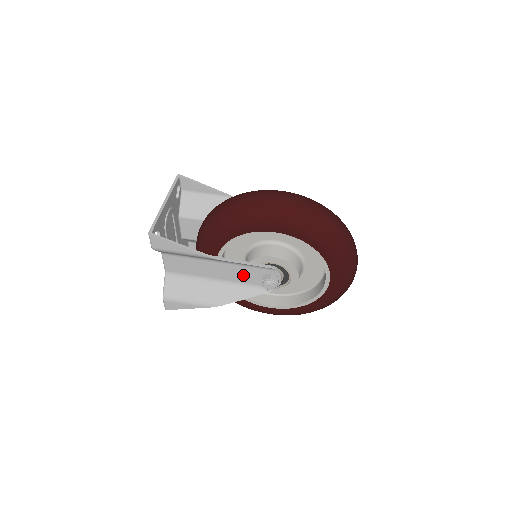
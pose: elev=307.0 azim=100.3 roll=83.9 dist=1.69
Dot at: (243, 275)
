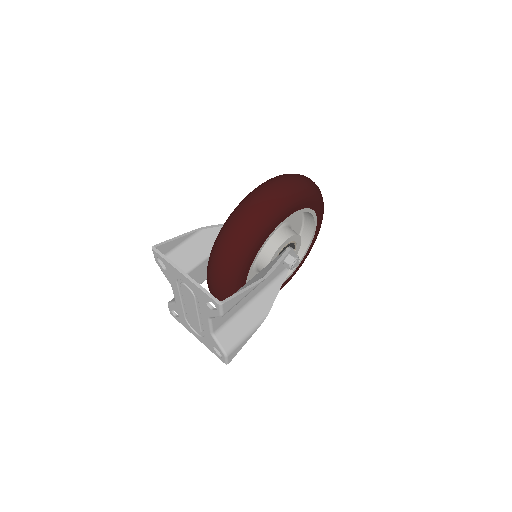
Dot at: (270, 275)
